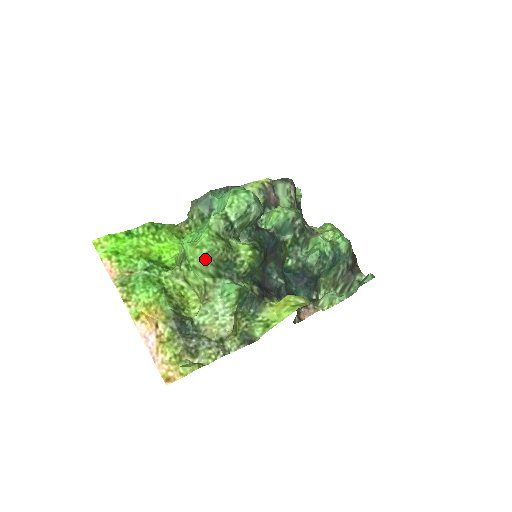
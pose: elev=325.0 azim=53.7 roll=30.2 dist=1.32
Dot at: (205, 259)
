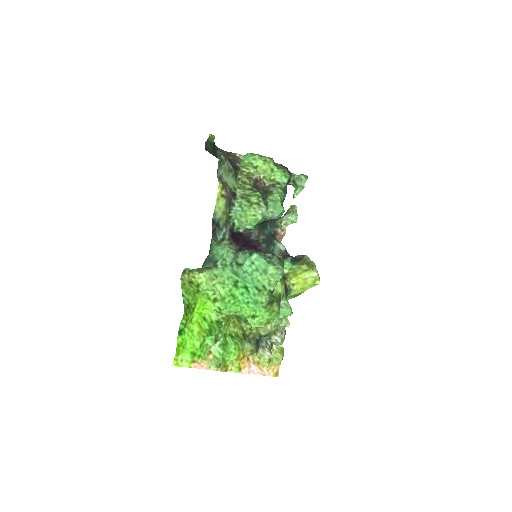
Dot at: occluded
